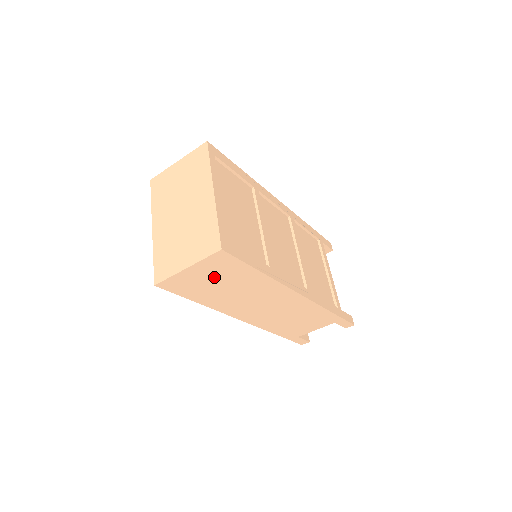
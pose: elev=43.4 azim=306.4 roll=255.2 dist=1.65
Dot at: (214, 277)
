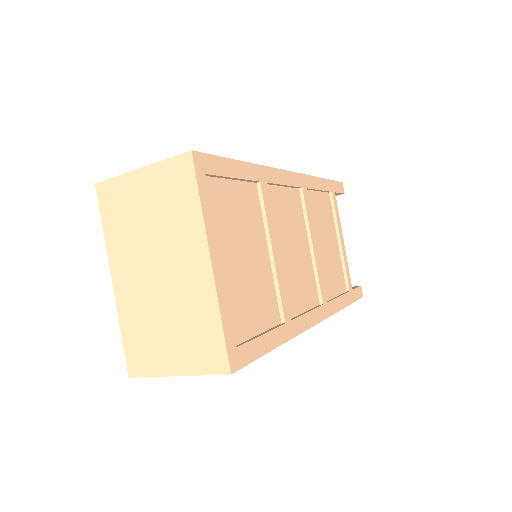
Dot at: occluded
